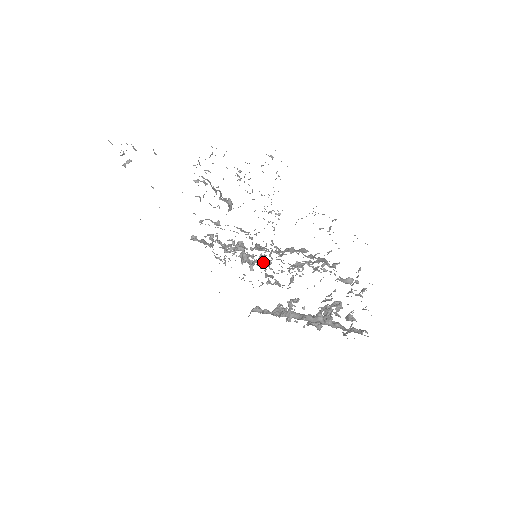
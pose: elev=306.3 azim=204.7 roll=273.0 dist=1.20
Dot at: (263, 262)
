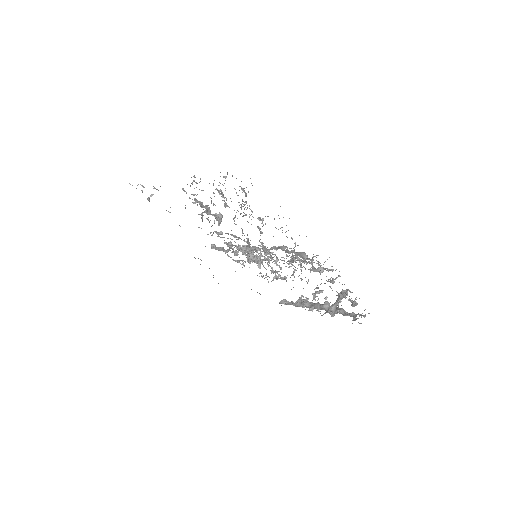
Dot at: (268, 260)
